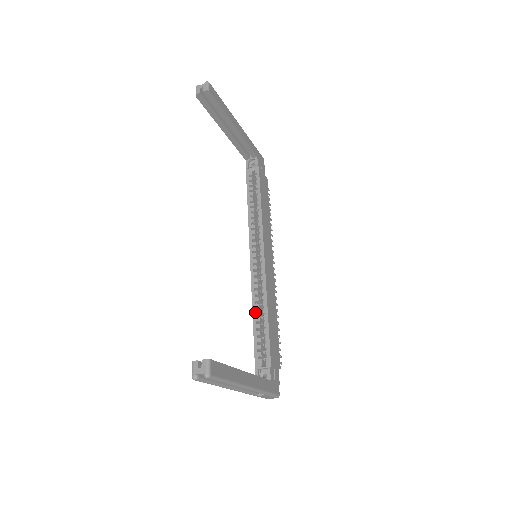
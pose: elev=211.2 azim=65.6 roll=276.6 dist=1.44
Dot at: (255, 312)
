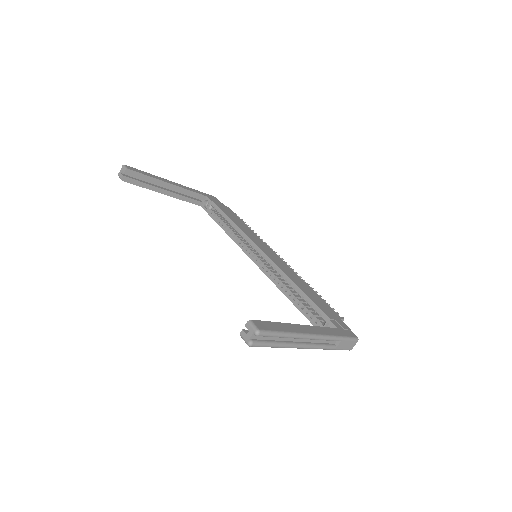
Dot at: (287, 294)
